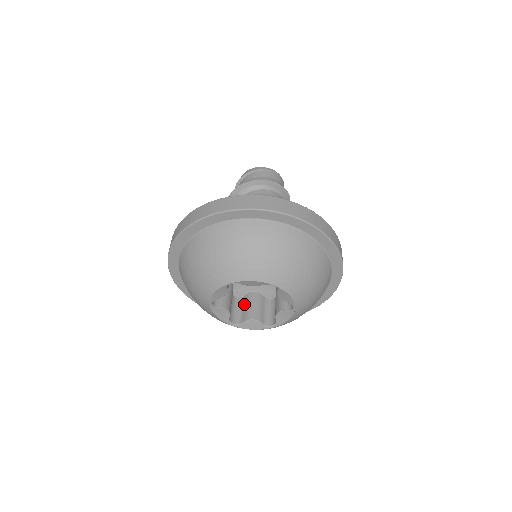
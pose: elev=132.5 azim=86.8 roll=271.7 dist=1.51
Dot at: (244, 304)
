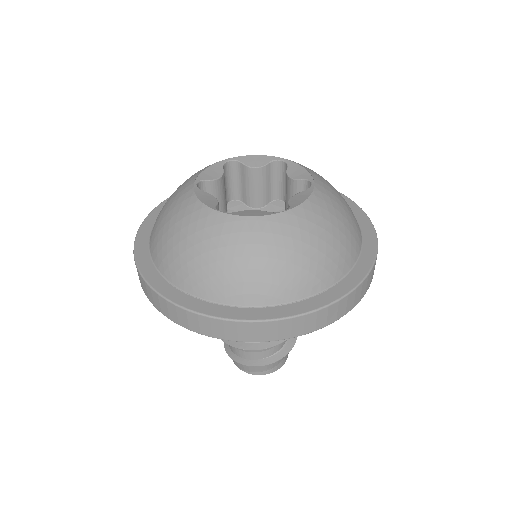
Dot at: occluded
